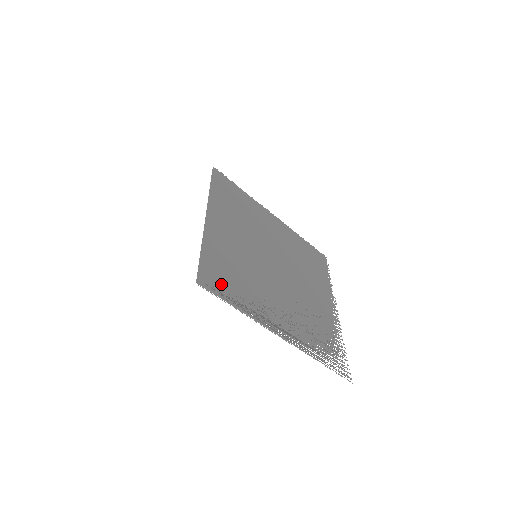
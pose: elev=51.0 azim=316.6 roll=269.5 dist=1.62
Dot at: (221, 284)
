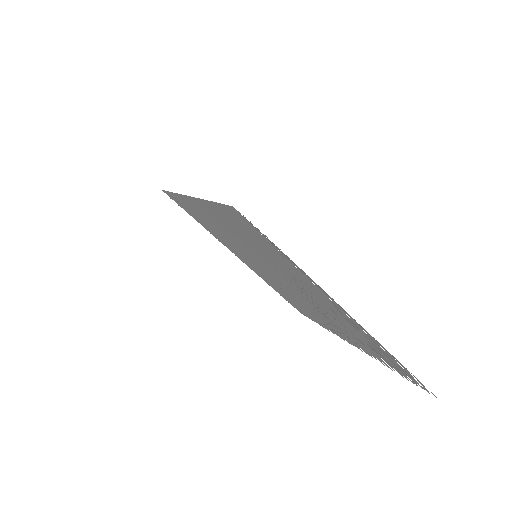
Dot at: (255, 233)
